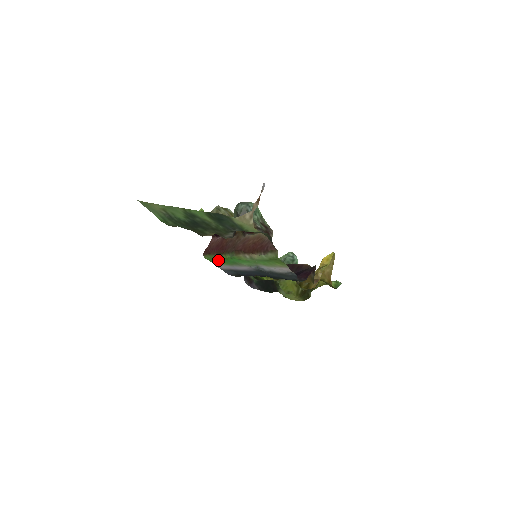
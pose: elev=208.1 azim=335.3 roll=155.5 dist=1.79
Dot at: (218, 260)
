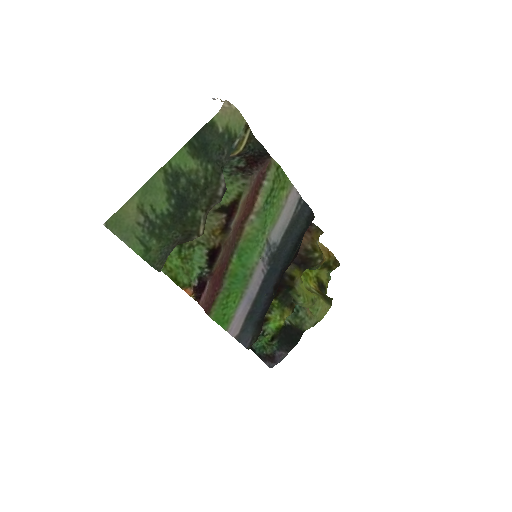
Dot at: (227, 298)
